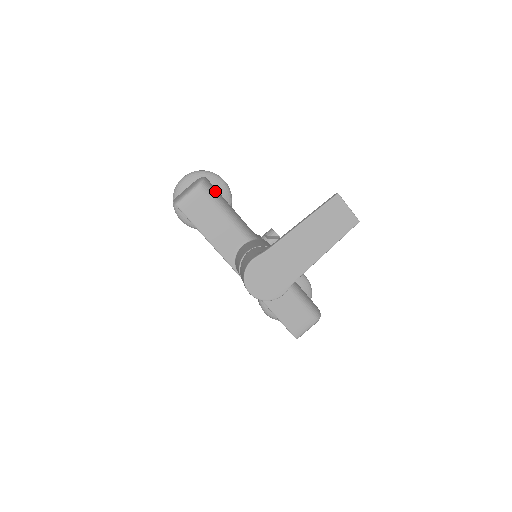
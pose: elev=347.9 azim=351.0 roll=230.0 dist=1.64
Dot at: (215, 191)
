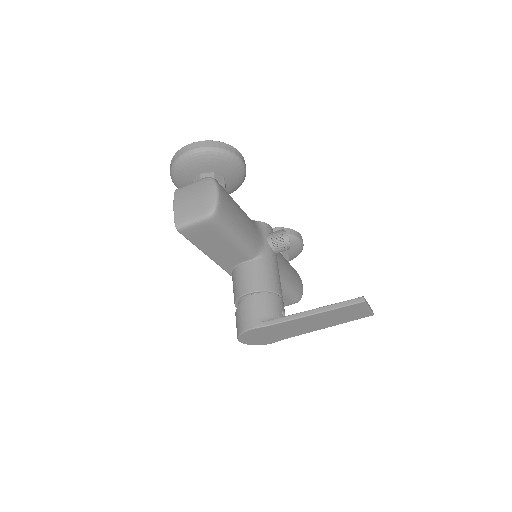
Dot at: (228, 216)
